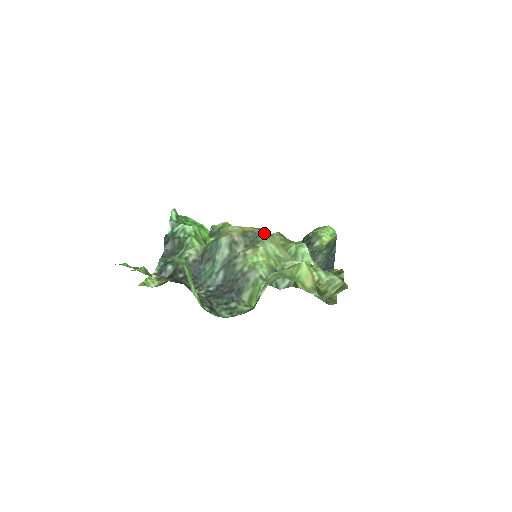
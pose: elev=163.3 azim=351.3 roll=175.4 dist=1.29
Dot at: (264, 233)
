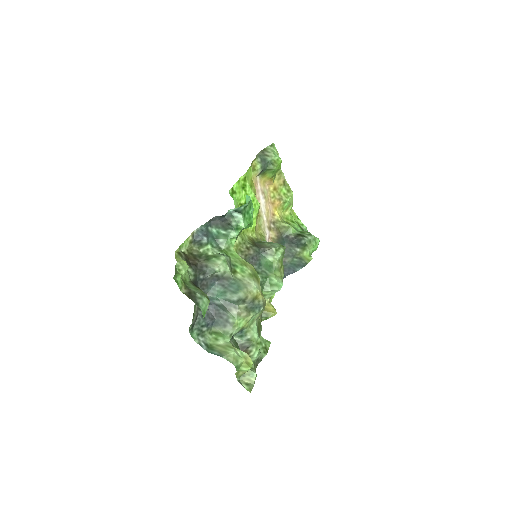
Dot at: (262, 309)
